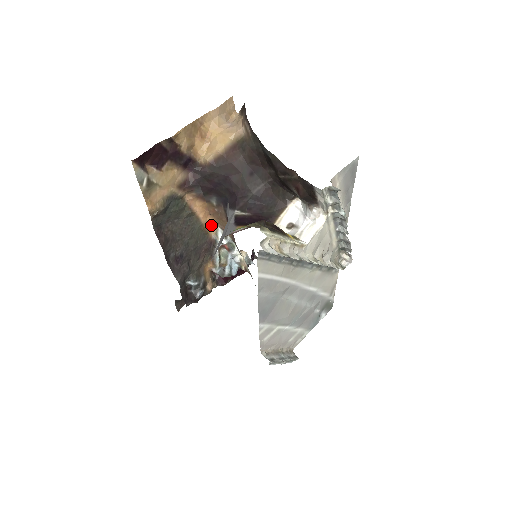
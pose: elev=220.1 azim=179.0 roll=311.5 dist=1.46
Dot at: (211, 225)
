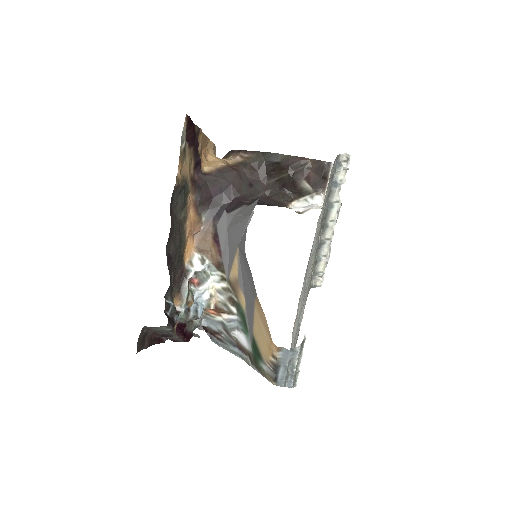
Dot at: (188, 250)
